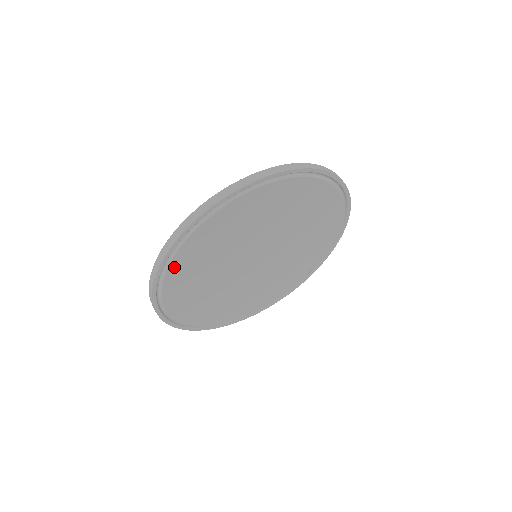
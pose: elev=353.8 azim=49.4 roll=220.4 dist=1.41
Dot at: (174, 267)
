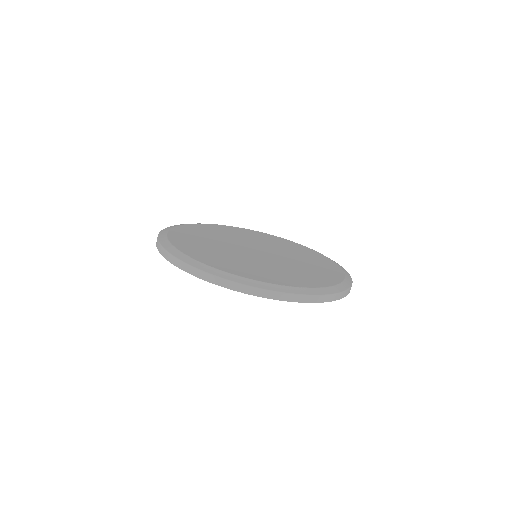
Dot at: occluded
